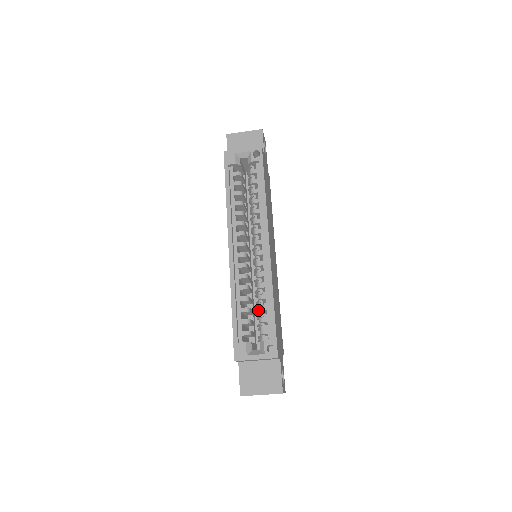
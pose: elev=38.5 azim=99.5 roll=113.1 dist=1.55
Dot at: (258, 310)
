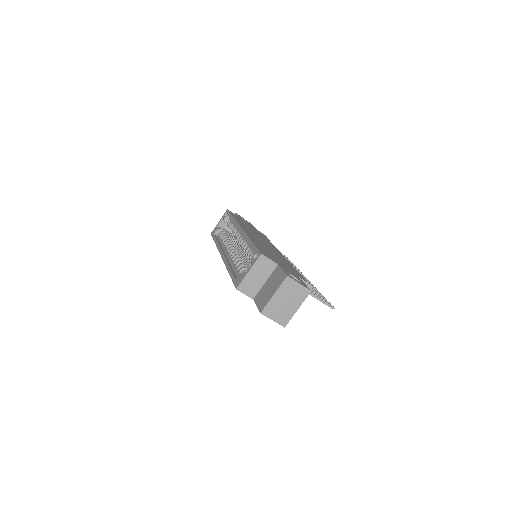
Dot at: (248, 257)
